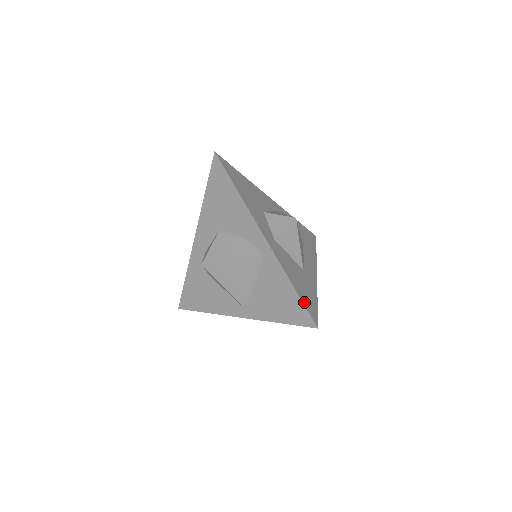
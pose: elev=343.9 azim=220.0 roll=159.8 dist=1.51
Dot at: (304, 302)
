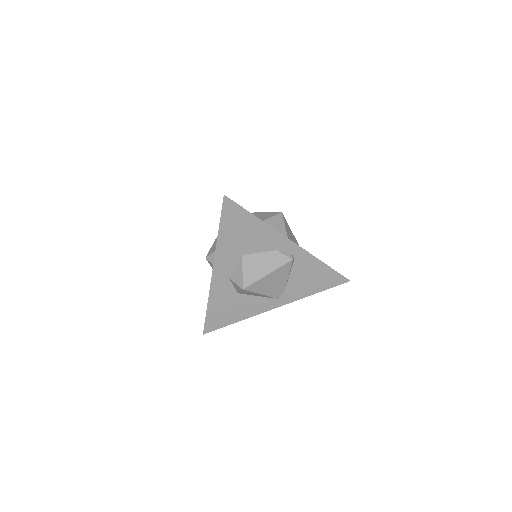
Dot at: (334, 270)
